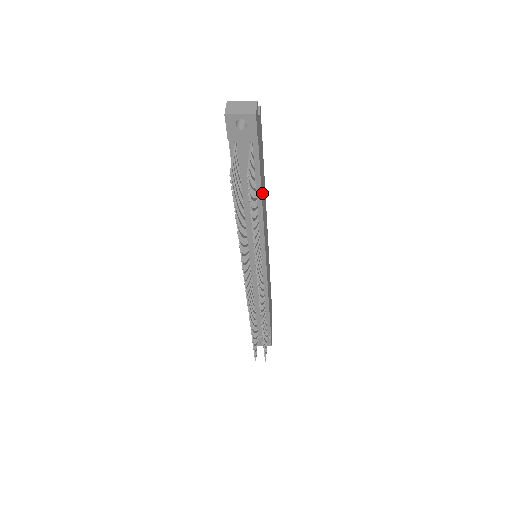
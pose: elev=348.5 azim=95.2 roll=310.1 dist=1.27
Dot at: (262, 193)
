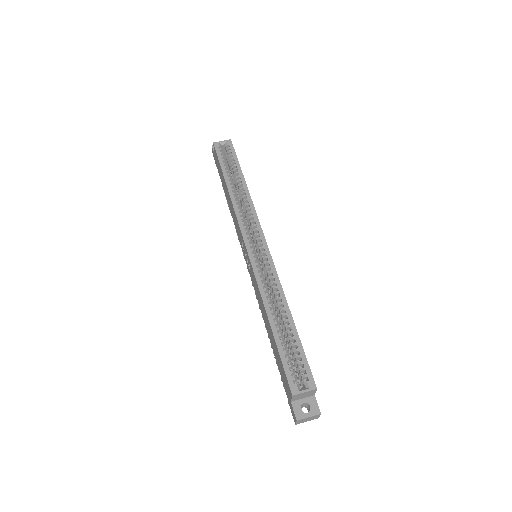
Dot at: occluded
